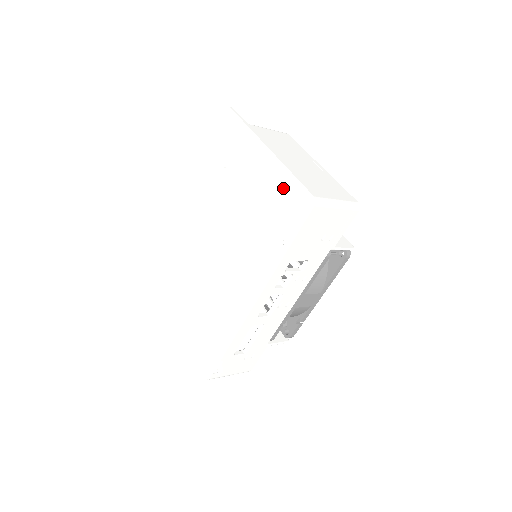
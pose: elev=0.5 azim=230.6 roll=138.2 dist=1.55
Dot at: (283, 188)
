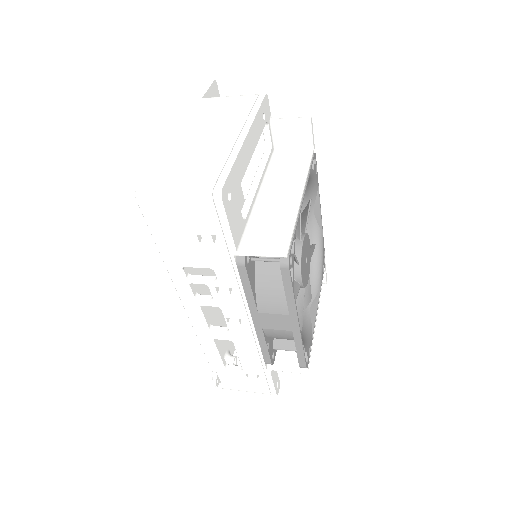
Dot at: occluded
